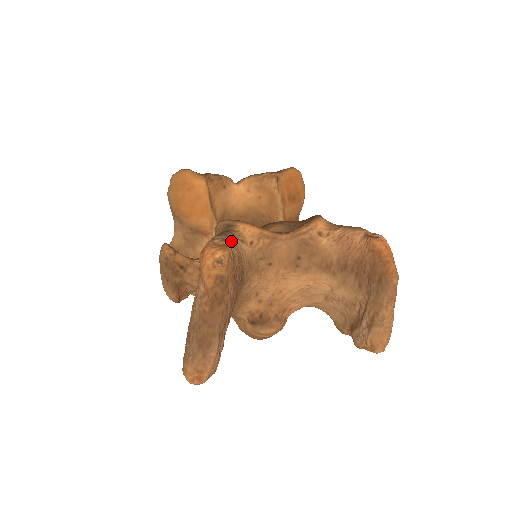
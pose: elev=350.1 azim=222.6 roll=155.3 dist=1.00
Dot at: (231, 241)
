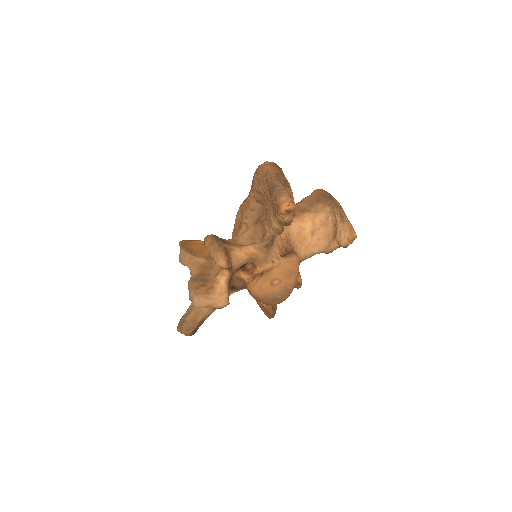
Dot at: occluded
